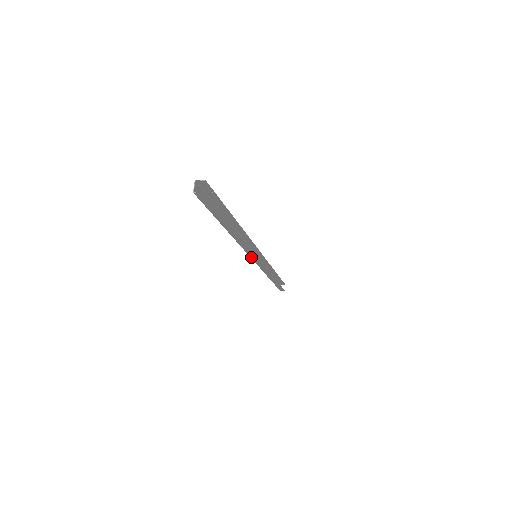
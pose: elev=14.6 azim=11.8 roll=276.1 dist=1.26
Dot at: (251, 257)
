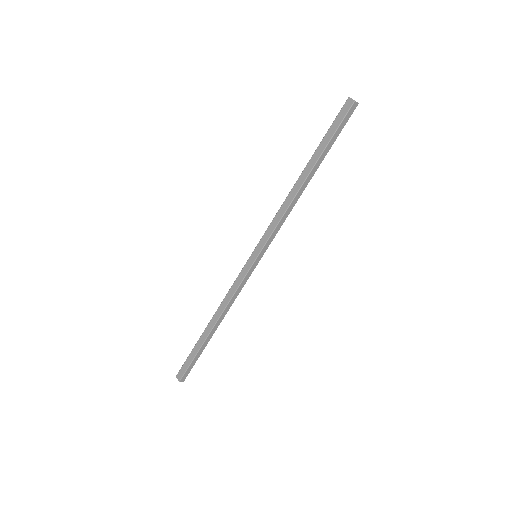
Dot at: (263, 249)
